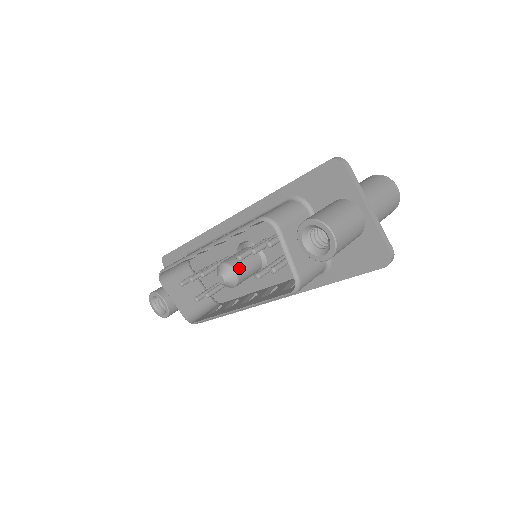
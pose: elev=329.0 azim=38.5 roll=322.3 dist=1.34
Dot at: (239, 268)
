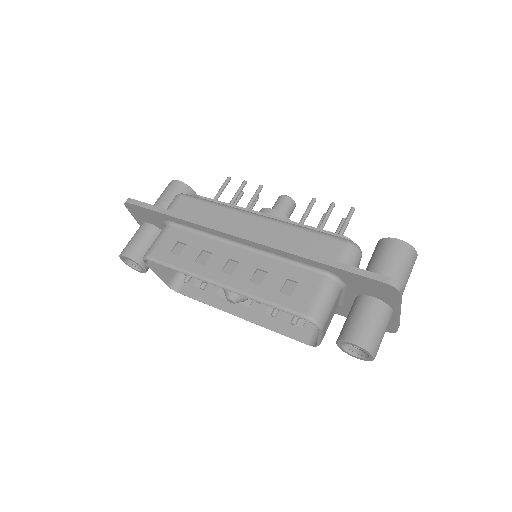
Dot at: occluded
